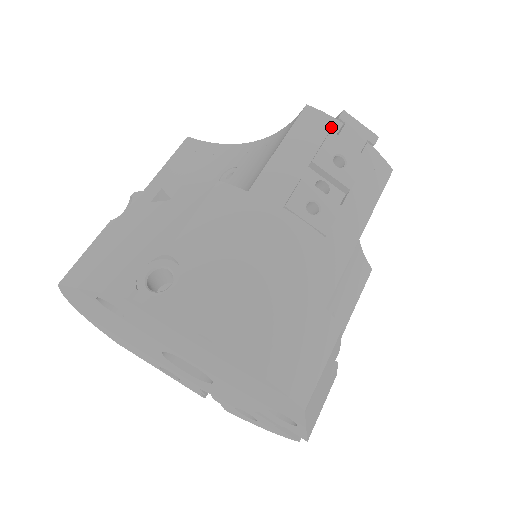
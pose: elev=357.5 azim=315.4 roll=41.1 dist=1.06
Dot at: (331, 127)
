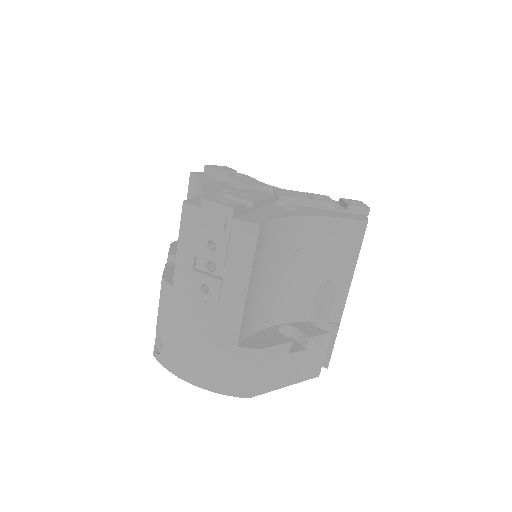
Dot at: (199, 218)
